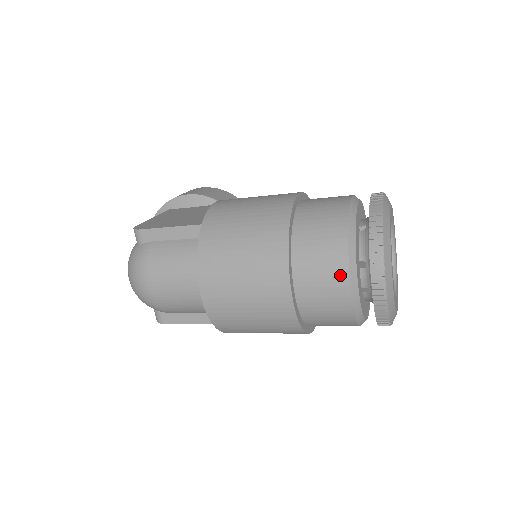
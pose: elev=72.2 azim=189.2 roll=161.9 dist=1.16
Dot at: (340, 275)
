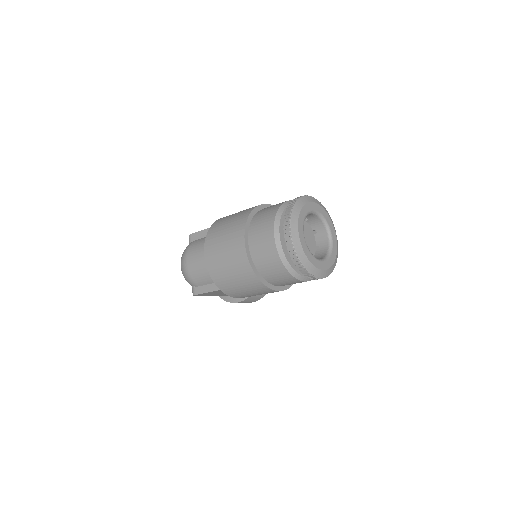
Dot at: (270, 230)
